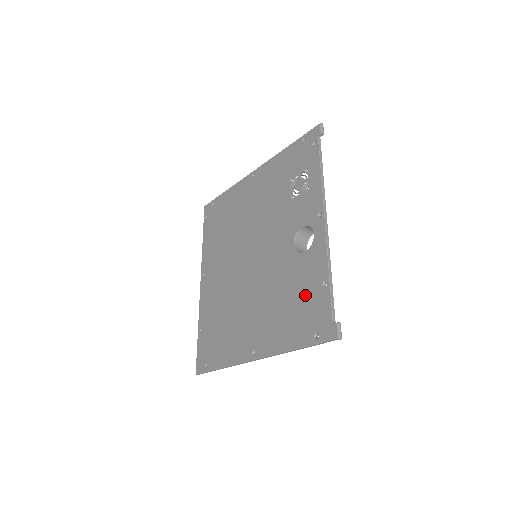
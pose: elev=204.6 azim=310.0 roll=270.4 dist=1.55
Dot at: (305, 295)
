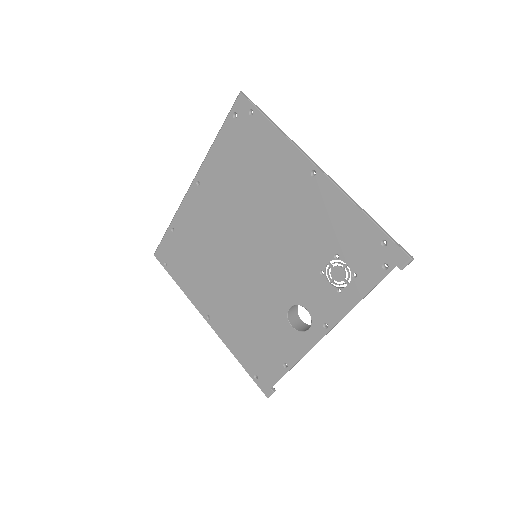
Dot at: (268, 349)
